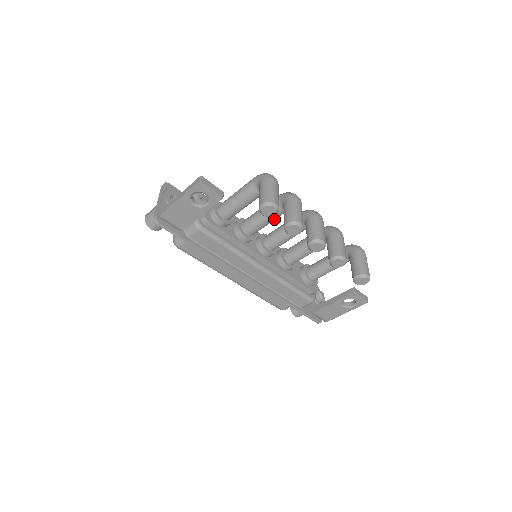
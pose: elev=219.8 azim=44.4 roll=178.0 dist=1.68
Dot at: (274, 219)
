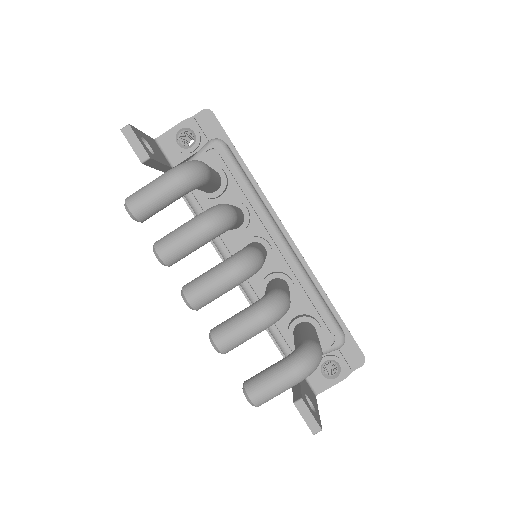
Dot at: occluded
